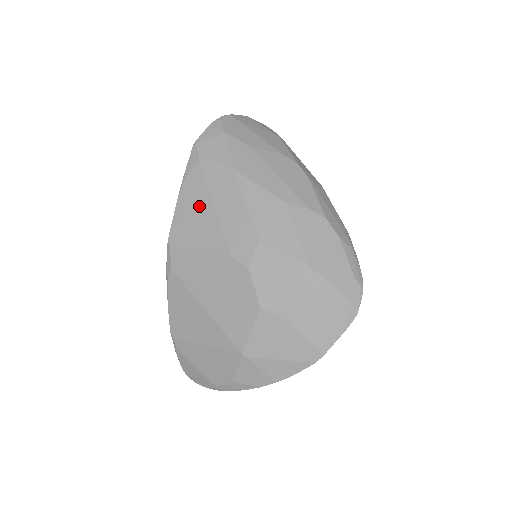
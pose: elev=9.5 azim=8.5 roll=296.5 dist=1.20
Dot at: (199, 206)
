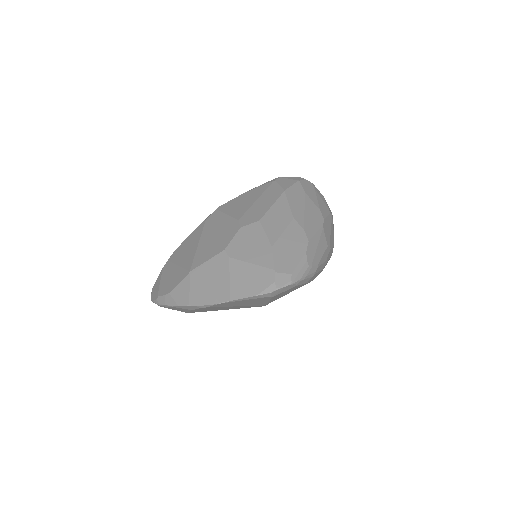
Dot at: (250, 198)
